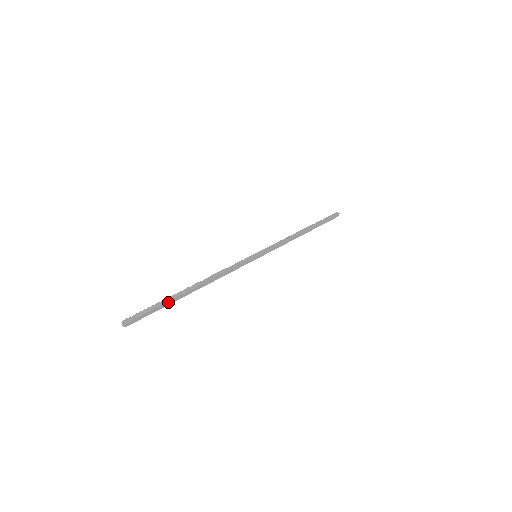
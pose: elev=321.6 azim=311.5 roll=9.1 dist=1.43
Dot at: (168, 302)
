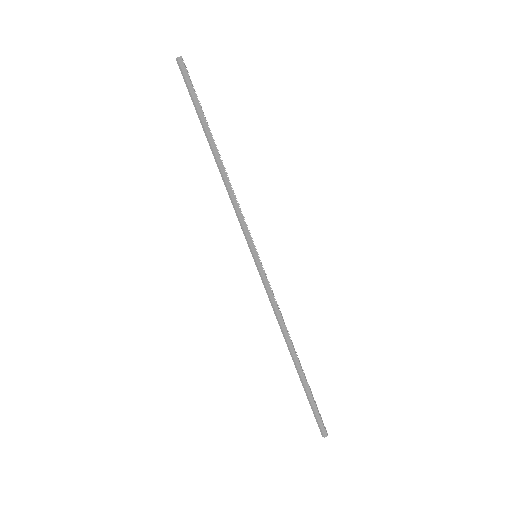
Dot at: (202, 113)
